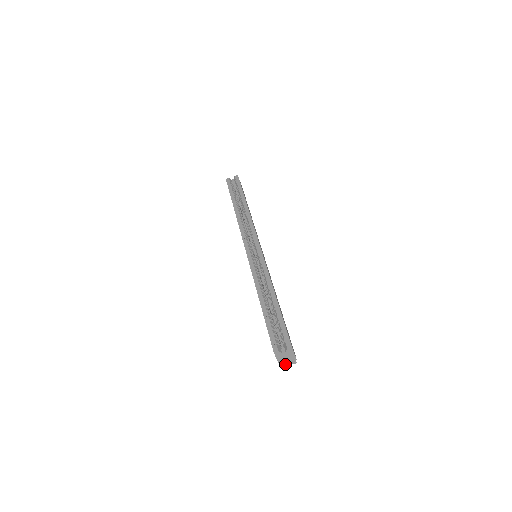
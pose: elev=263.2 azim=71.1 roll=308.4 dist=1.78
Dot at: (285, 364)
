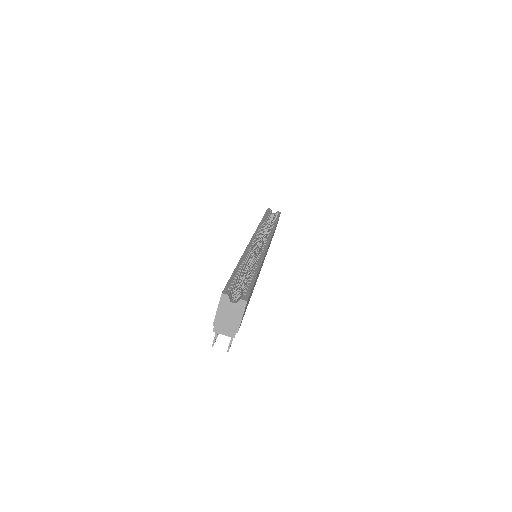
Dot at: (220, 328)
